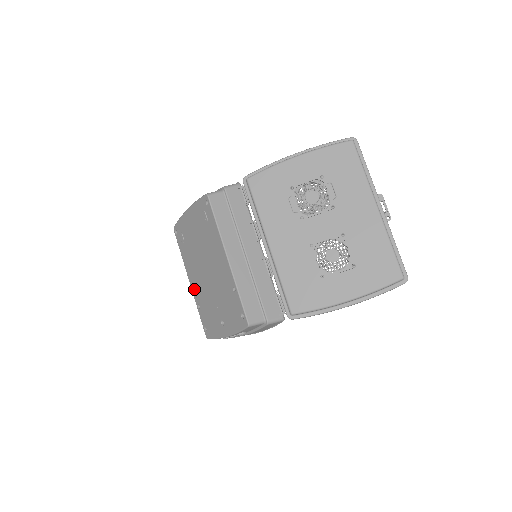
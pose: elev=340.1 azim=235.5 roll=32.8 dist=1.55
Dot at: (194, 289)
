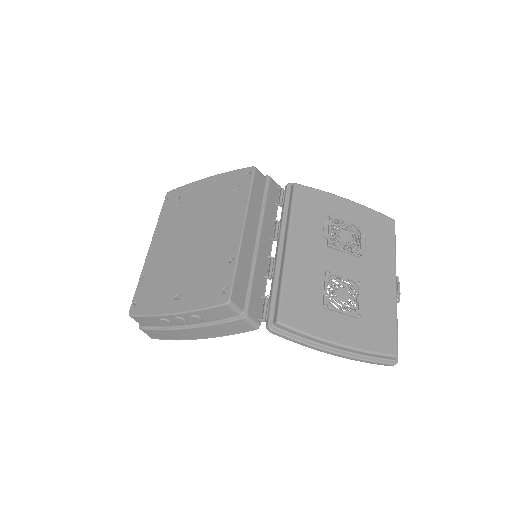
Dot at: (152, 256)
